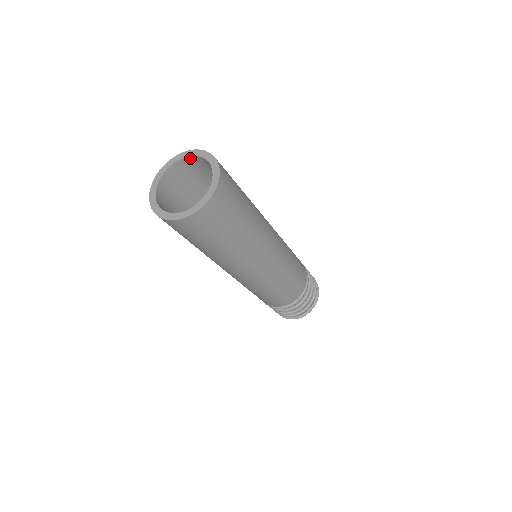
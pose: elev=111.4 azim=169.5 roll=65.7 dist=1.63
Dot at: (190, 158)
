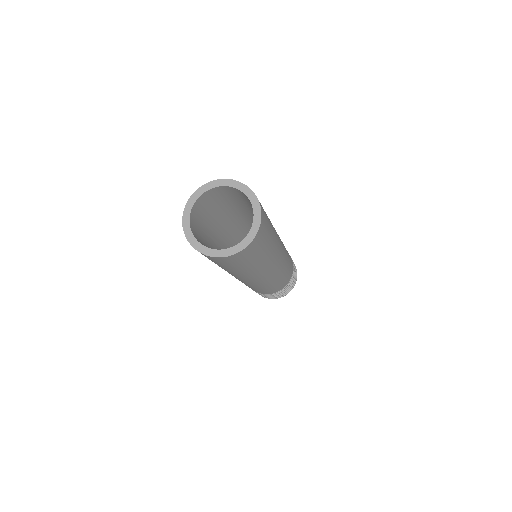
Dot at: (248, 197)
